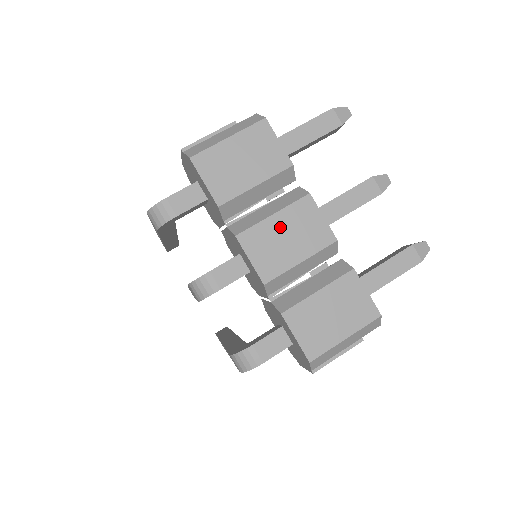
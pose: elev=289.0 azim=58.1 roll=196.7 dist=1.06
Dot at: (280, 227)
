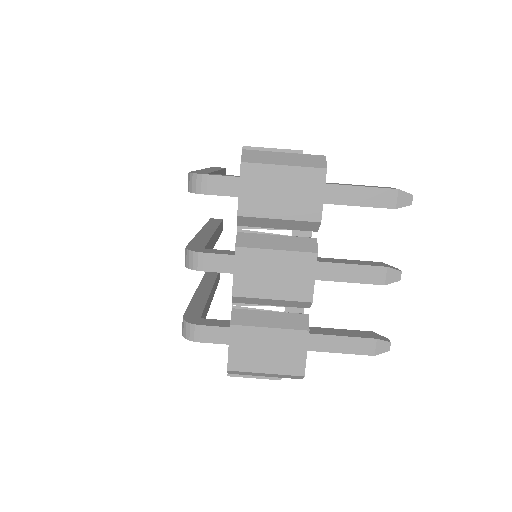
Dot at: (275, 263)
